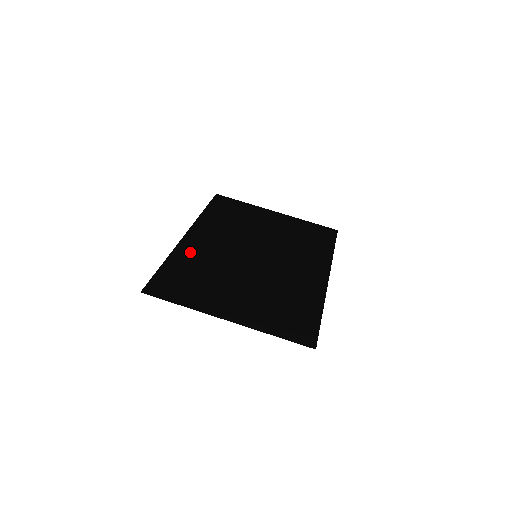
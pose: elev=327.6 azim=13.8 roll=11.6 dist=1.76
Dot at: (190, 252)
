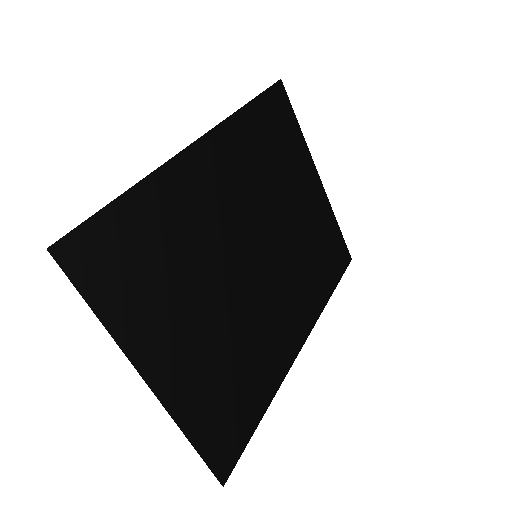
Dot at: (182, 190)
